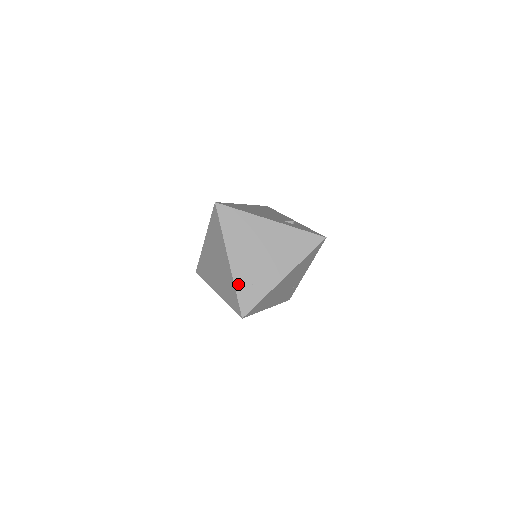
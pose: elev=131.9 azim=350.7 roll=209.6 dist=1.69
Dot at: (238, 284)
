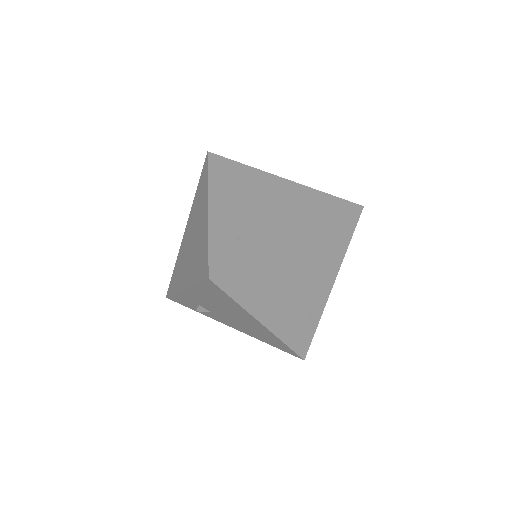
Dot at: (215, 234)
